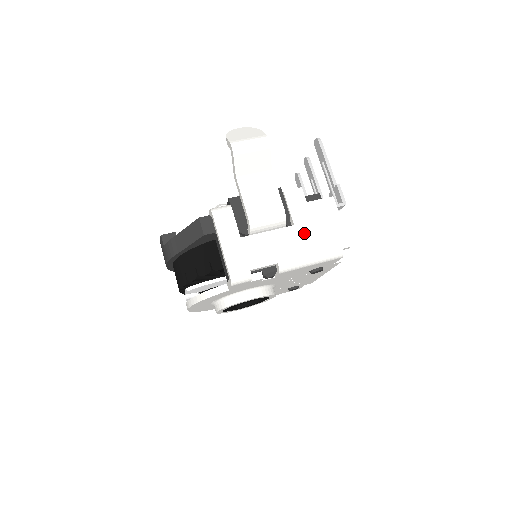
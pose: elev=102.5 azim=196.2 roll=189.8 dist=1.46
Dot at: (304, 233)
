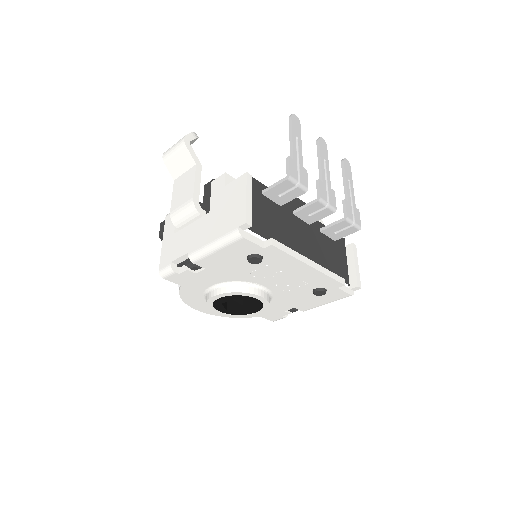
Dot at: (214, 218)
